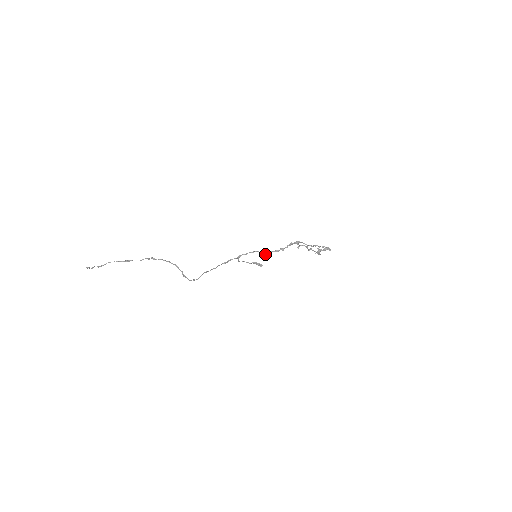
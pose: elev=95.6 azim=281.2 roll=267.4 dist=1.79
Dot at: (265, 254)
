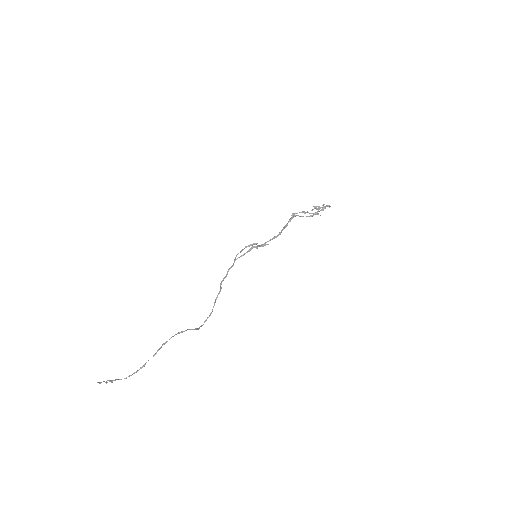
Dot at: (263, 246)
